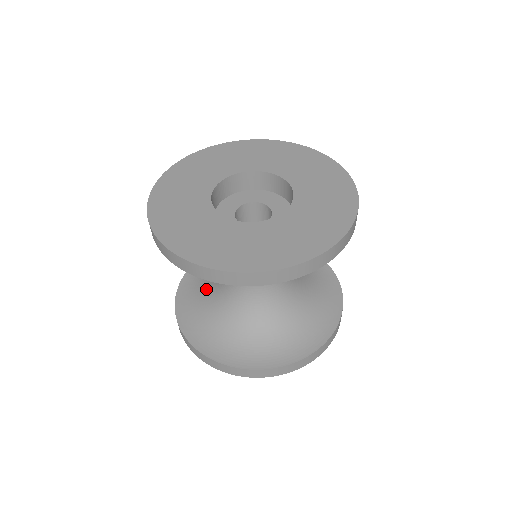
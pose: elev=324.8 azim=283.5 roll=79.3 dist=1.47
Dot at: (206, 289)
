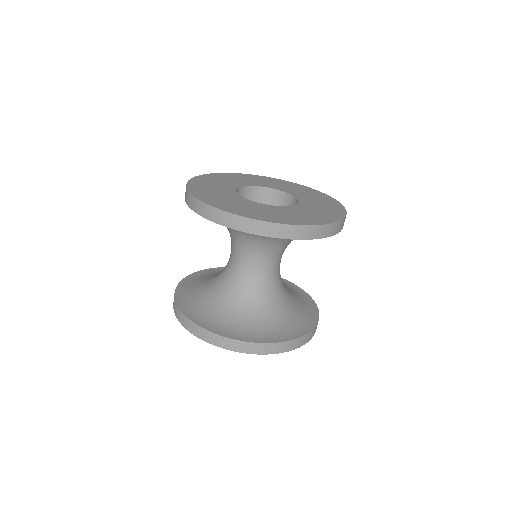
Dot at: (205, 284)
